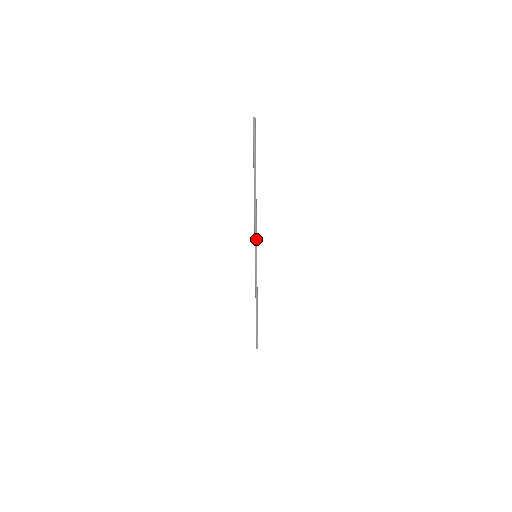
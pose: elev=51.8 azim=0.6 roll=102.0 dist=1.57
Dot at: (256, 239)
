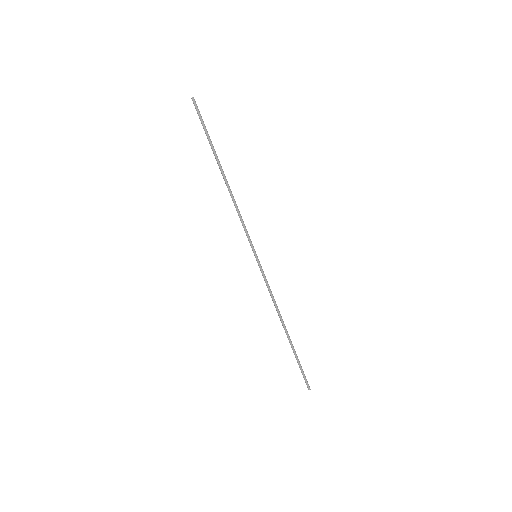
Dot at: occluded
